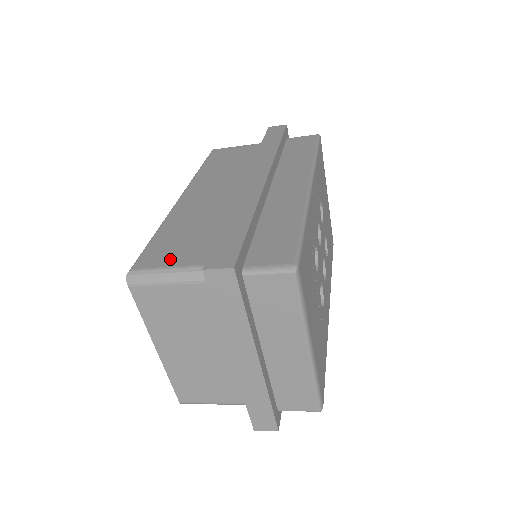
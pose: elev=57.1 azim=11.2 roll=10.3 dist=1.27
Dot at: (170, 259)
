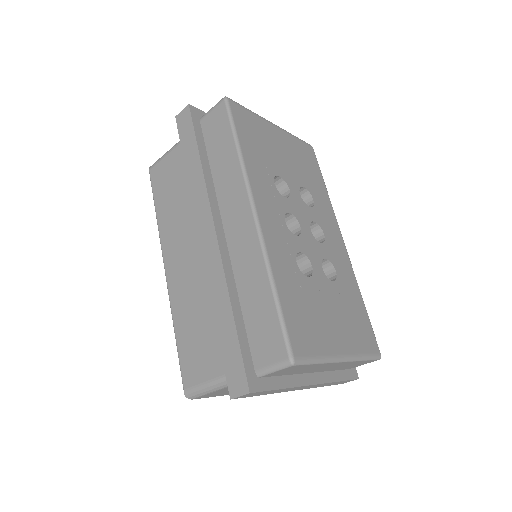
Dot at: (202, 371)
